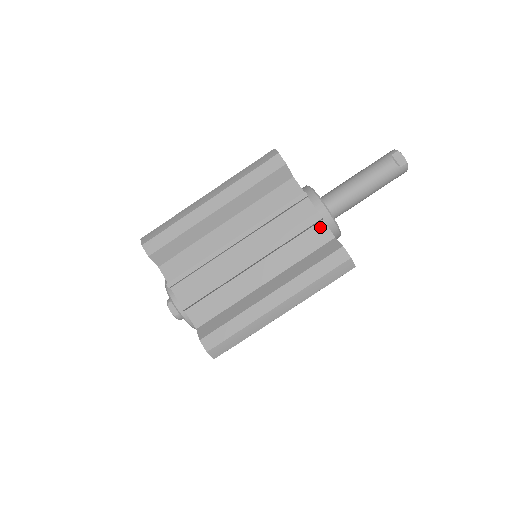
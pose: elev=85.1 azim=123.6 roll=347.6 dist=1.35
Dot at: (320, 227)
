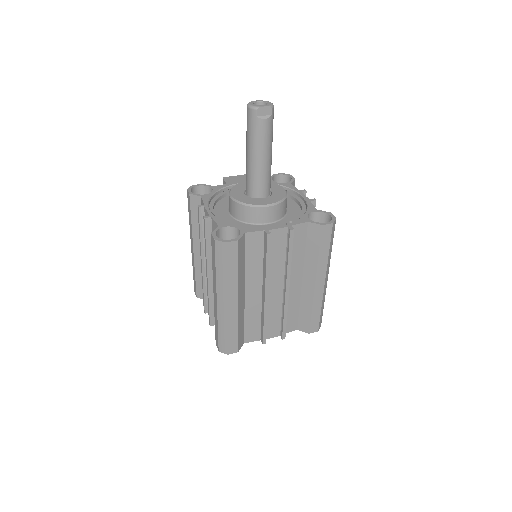
Dot at: (294, 230)
